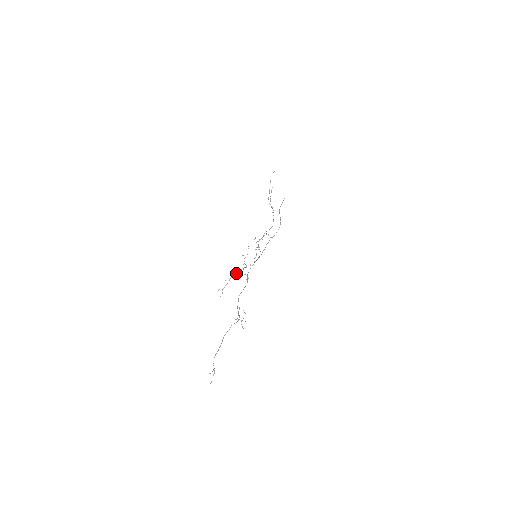
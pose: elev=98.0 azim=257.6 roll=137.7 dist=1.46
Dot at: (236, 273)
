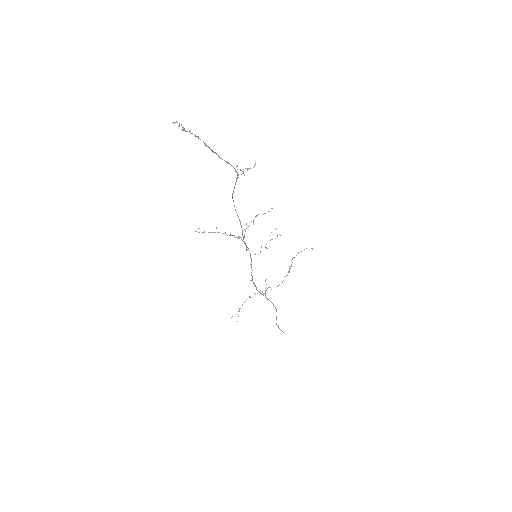
Dot at: (230, 235)
